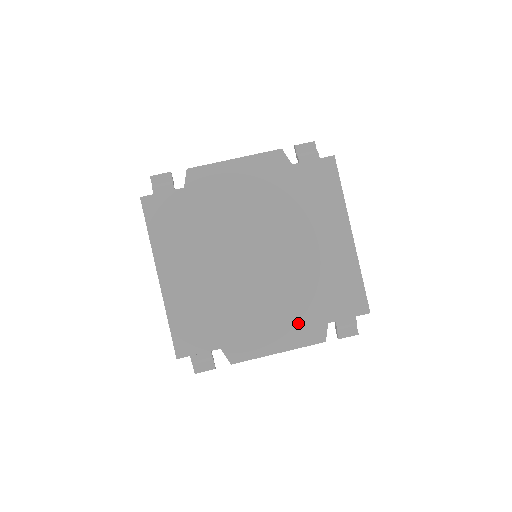
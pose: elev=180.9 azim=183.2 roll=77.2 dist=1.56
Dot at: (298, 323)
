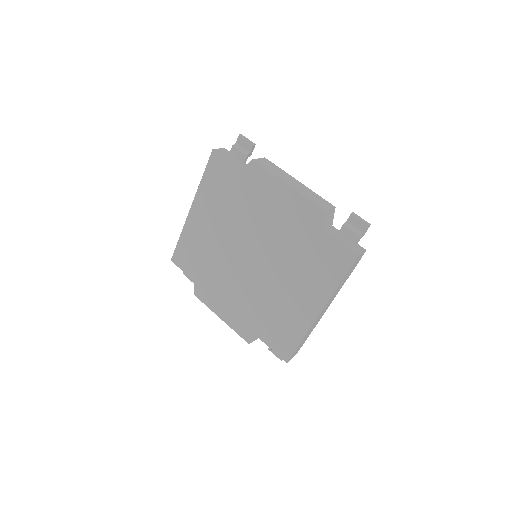
Dot at: (243, 318)
